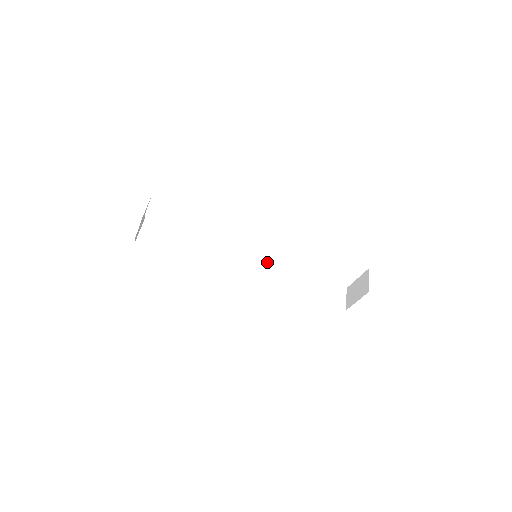
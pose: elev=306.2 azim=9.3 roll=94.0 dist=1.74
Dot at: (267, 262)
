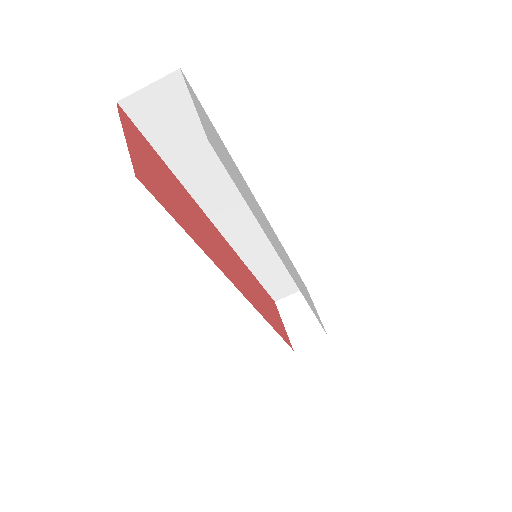
Dot at: occluded
